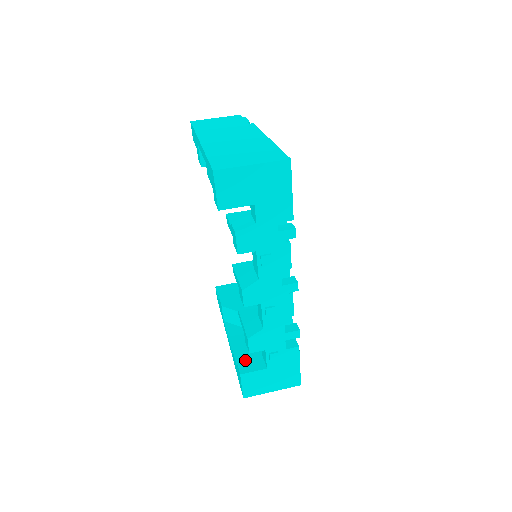
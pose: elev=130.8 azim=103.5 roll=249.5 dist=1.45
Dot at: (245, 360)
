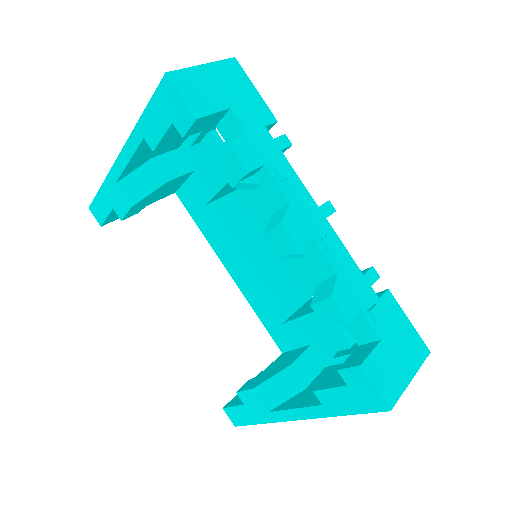
Dot at: (346, 361)
